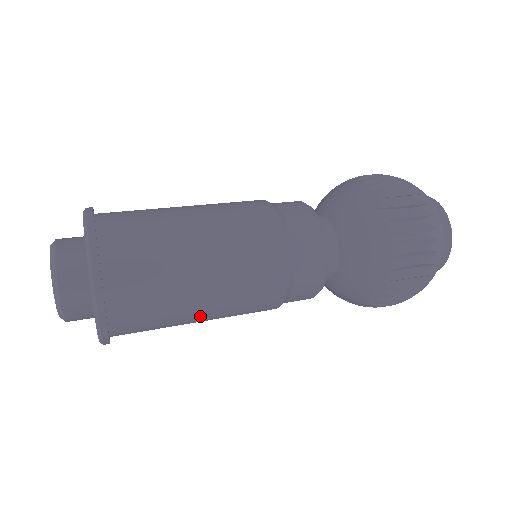
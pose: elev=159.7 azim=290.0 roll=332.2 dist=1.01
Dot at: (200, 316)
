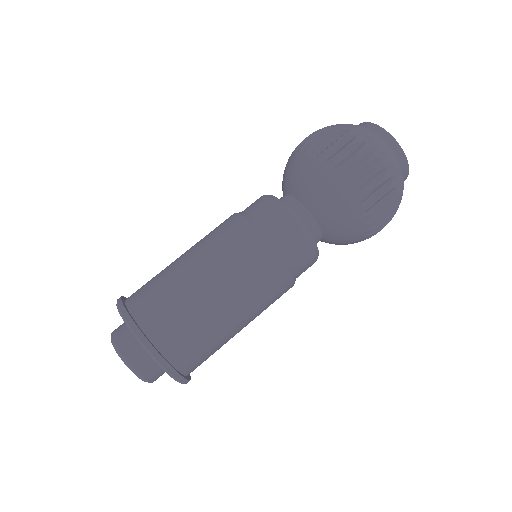
Dot at: occluded
